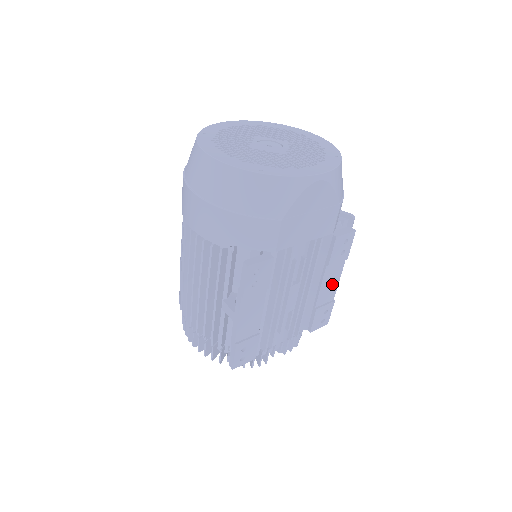
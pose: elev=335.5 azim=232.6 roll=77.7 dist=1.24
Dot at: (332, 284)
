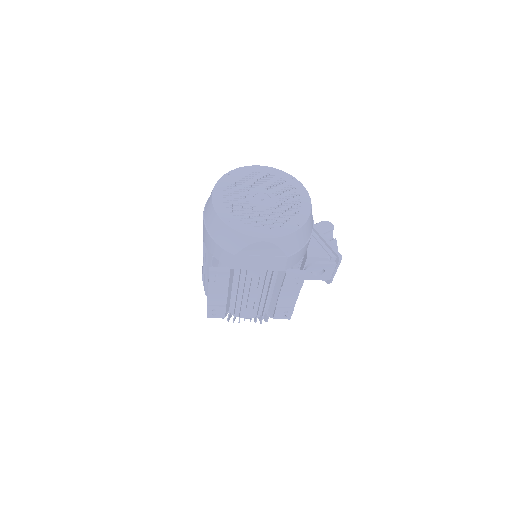
Dot at: (291, 298)
